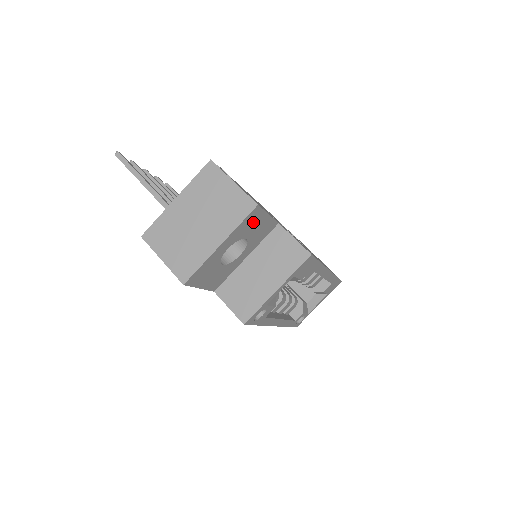
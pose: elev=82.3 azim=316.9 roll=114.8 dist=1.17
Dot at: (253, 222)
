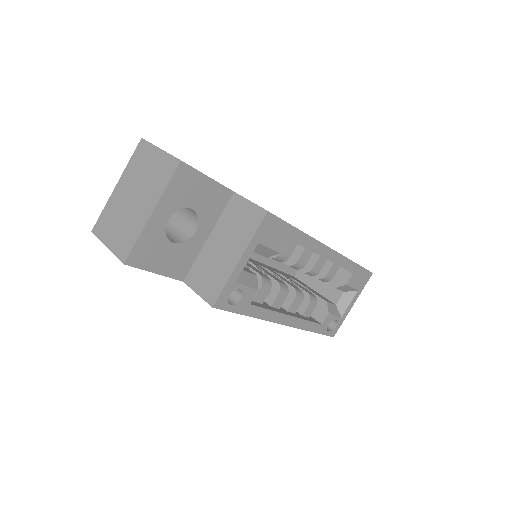
Dot at: (188, 185)
